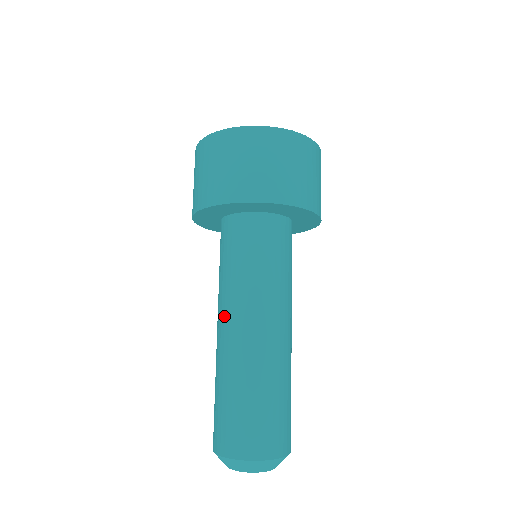
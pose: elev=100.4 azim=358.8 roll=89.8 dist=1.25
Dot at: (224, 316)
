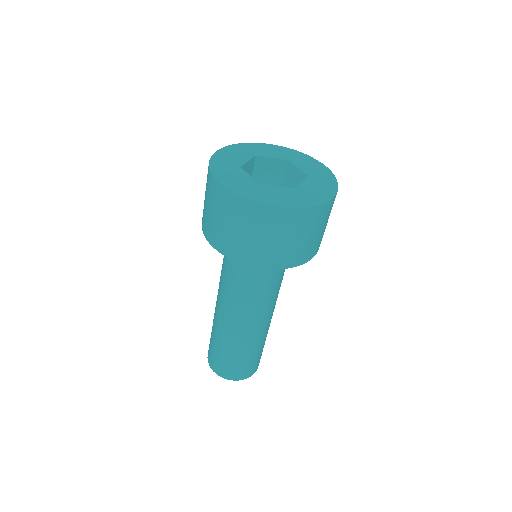
Dot at: (218, 296)
